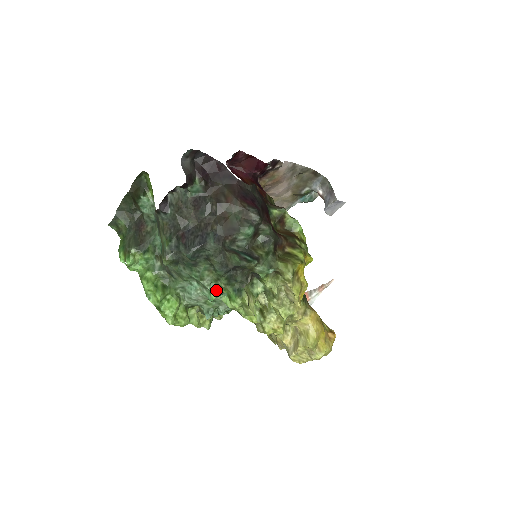
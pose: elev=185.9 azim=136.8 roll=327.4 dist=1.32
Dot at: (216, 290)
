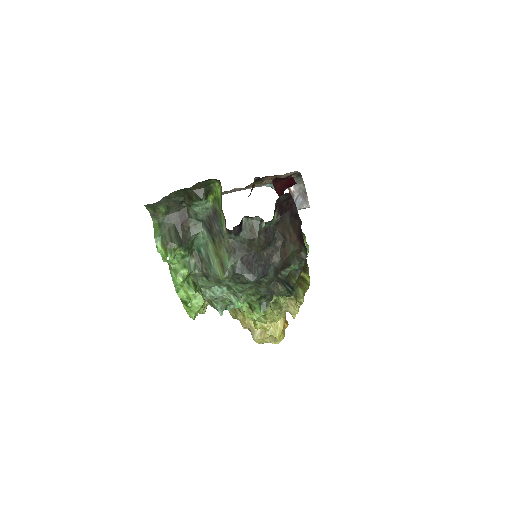
Dot at: (245, 300)
